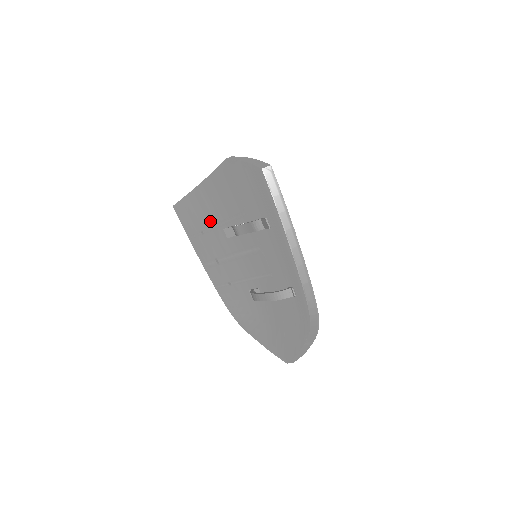
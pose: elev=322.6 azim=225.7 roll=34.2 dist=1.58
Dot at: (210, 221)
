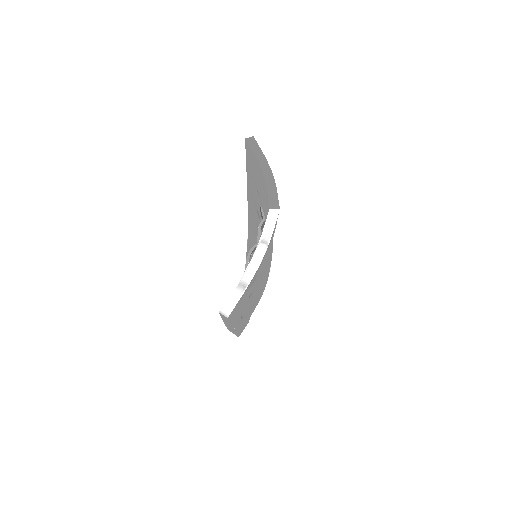
Dot at: (258, 189)
